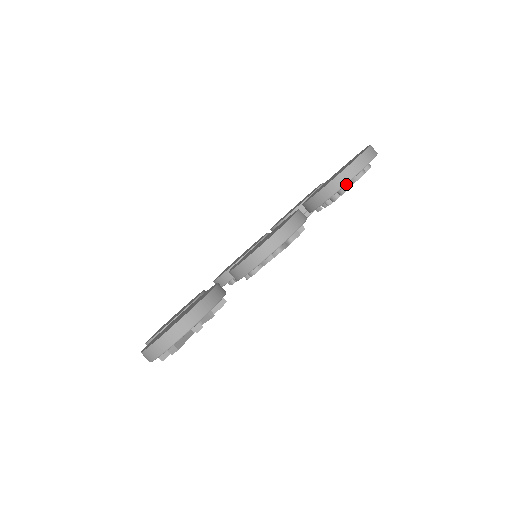
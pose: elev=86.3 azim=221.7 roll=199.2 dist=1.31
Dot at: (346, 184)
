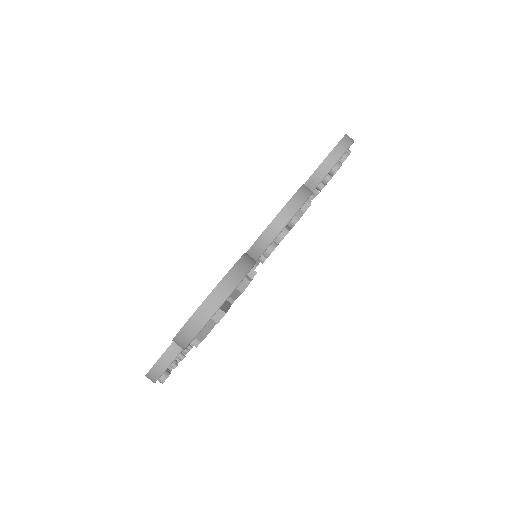
Dot at: (337, 163)
